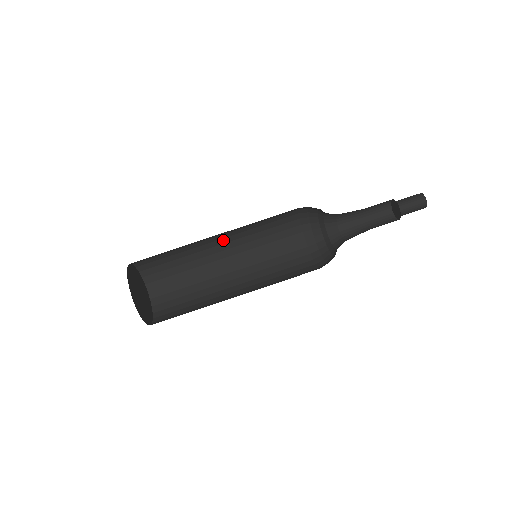
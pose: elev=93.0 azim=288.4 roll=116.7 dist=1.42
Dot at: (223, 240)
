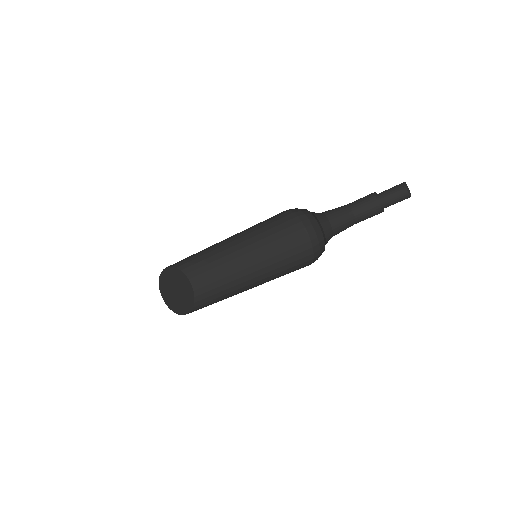
Dot at: (231, 239)
